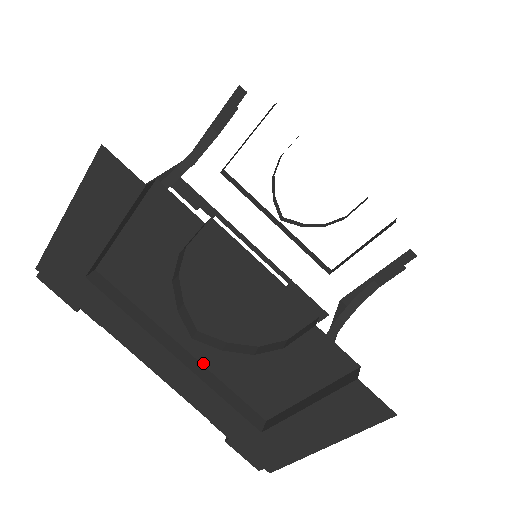
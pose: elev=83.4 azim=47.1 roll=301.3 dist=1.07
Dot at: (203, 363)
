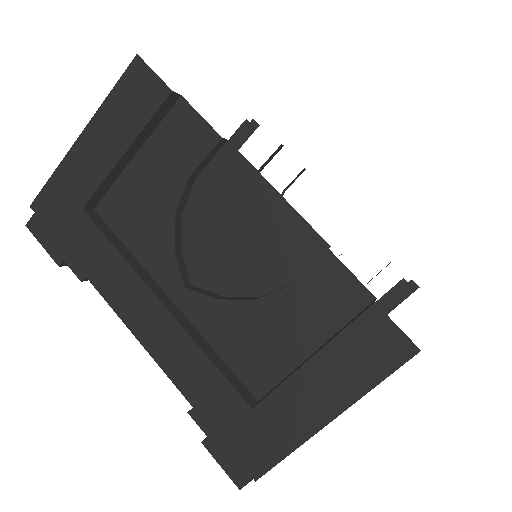
Dot at: (192, 321)
